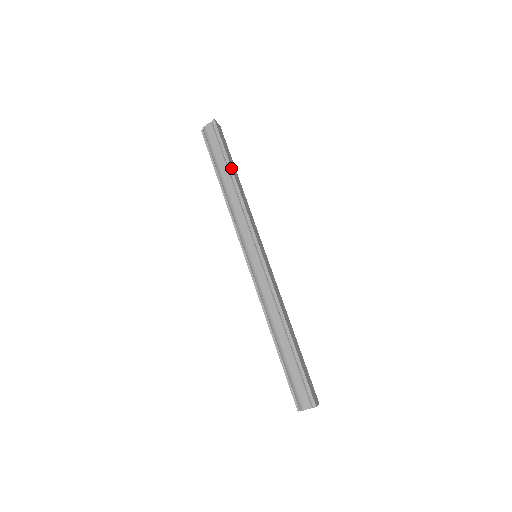
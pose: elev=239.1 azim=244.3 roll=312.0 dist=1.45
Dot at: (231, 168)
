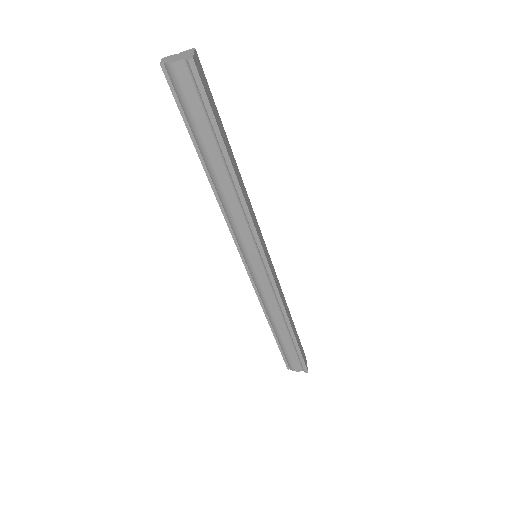
Dot at: (228, 155)
